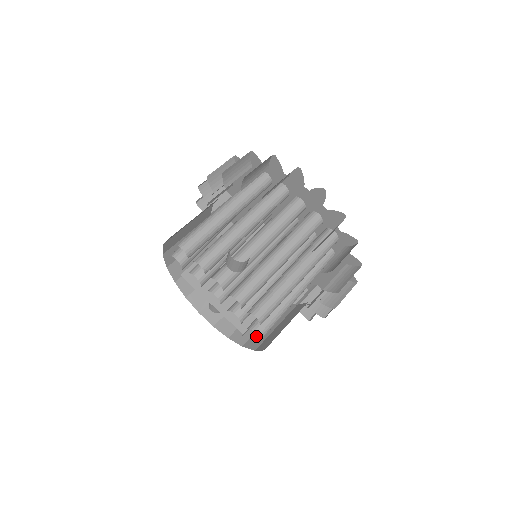
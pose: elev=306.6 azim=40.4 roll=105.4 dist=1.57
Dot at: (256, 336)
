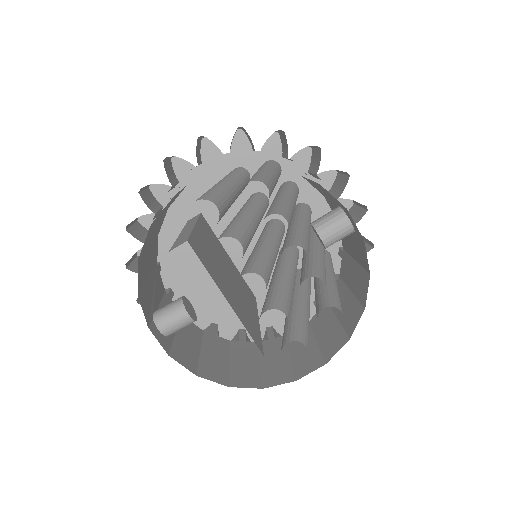
Dot at: (238, 374)
